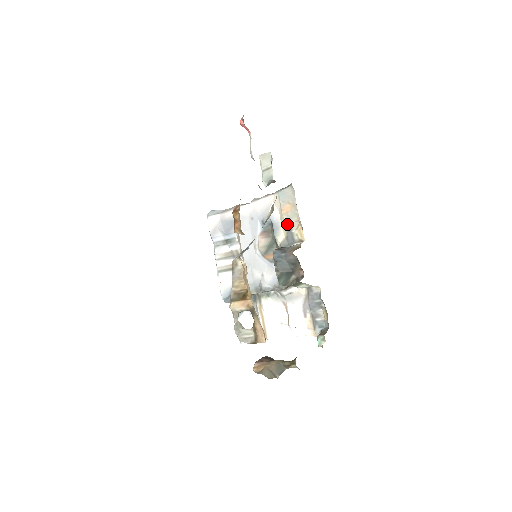
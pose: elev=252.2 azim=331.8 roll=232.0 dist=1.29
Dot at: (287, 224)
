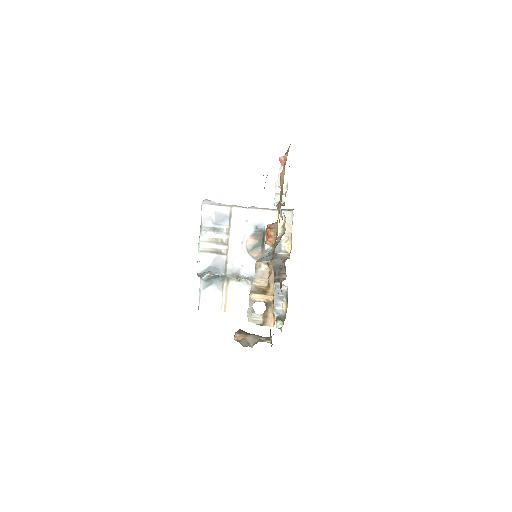
Dot at: occluded
